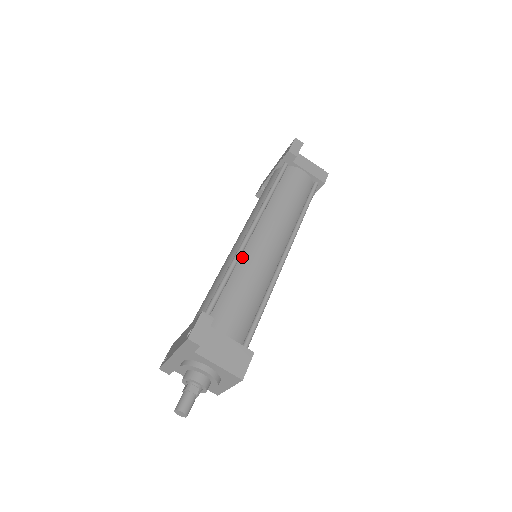
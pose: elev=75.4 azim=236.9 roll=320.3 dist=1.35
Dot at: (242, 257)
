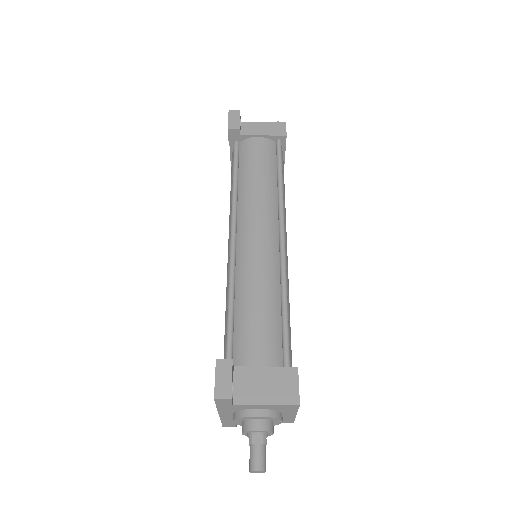
Dot at: (237, 270)
